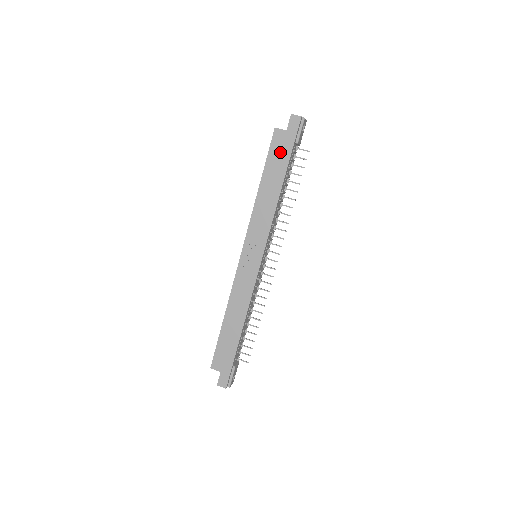
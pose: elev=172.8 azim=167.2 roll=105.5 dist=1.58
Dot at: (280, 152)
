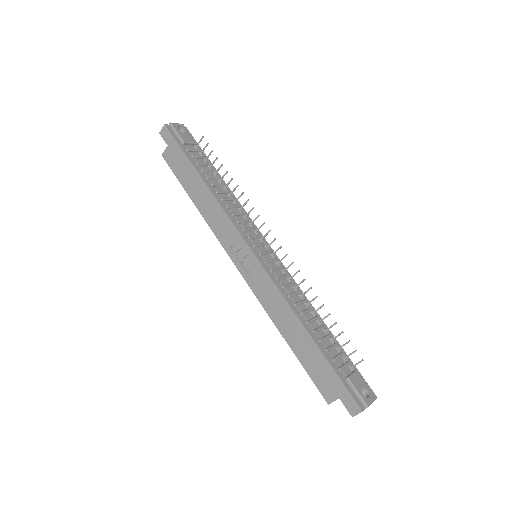
Dot at: (179, 163)
